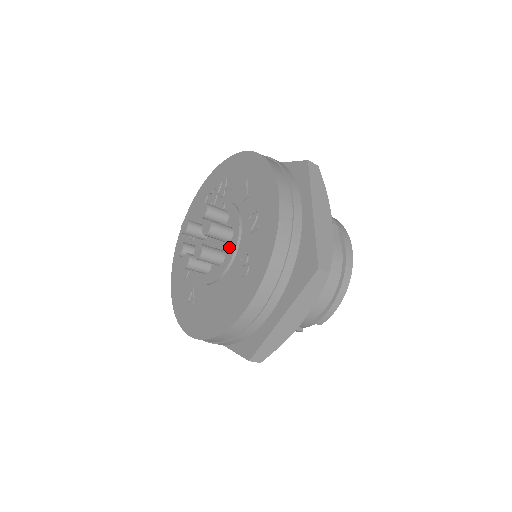
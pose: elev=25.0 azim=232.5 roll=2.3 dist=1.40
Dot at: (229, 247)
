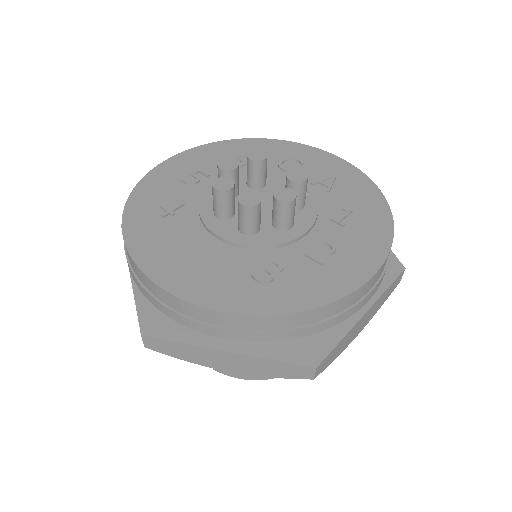
Dot at: (271, 233)
